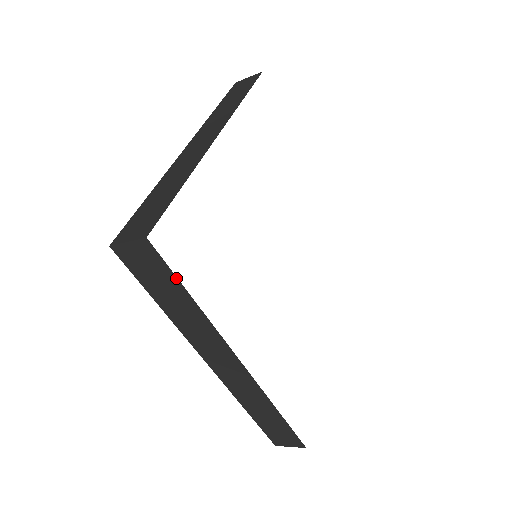
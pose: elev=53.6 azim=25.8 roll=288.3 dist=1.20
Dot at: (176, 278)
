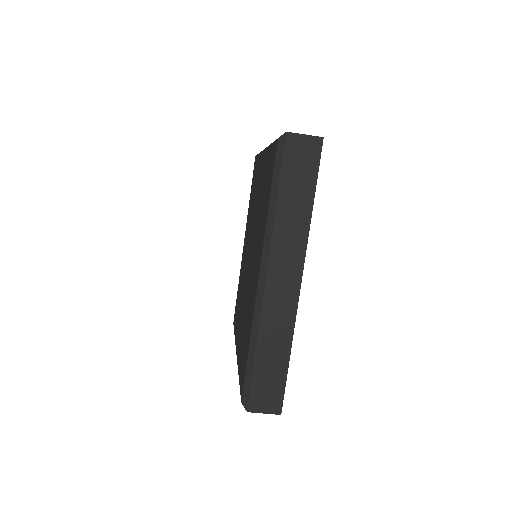
Dot at: (316, 178)
